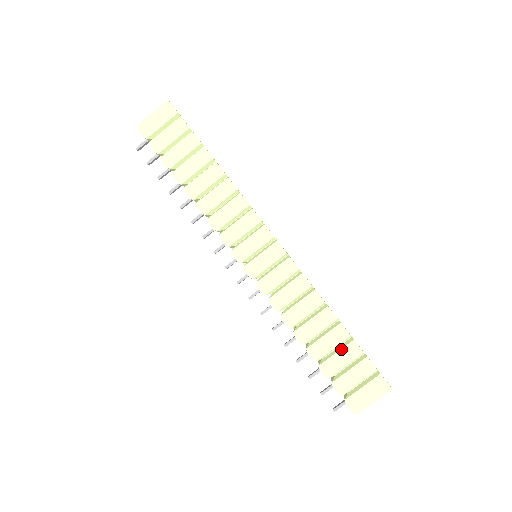
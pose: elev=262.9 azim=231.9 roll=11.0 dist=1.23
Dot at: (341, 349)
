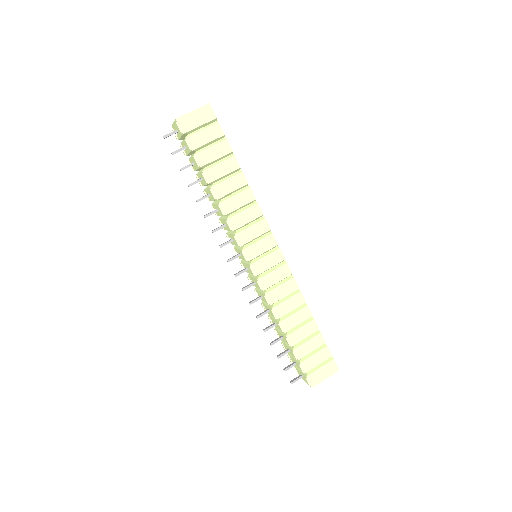
Dot at: (311, 339)
